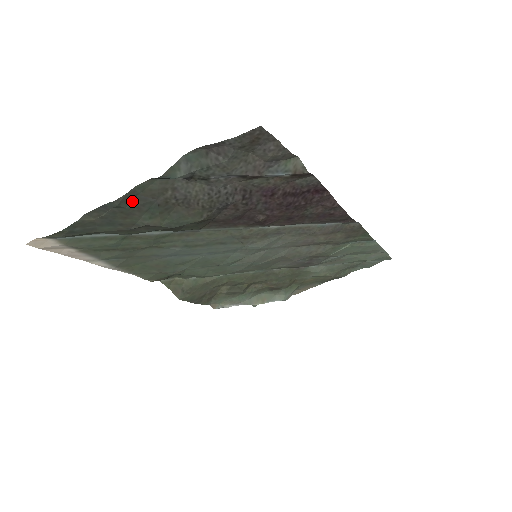
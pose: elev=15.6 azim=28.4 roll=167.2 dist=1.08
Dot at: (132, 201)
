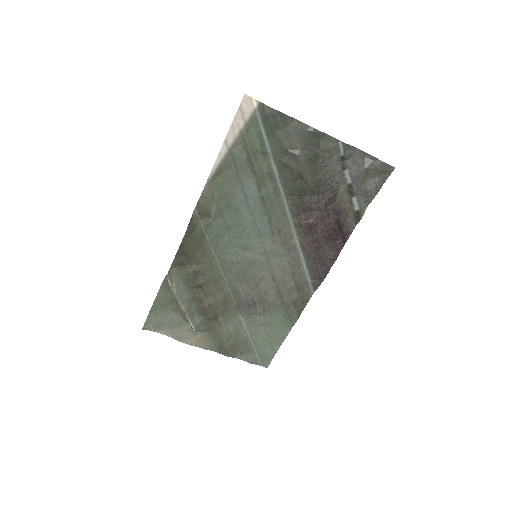
Dot at: (315, 139)
